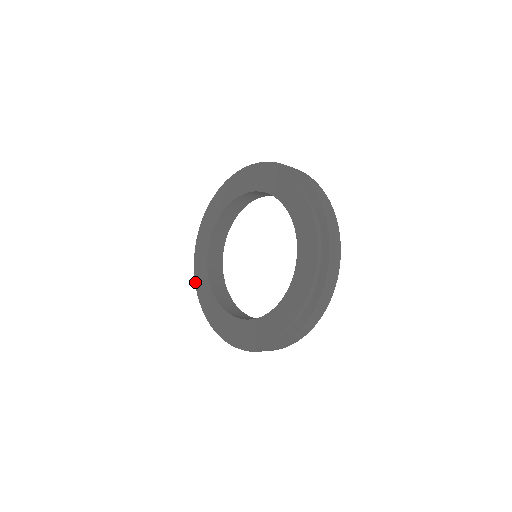
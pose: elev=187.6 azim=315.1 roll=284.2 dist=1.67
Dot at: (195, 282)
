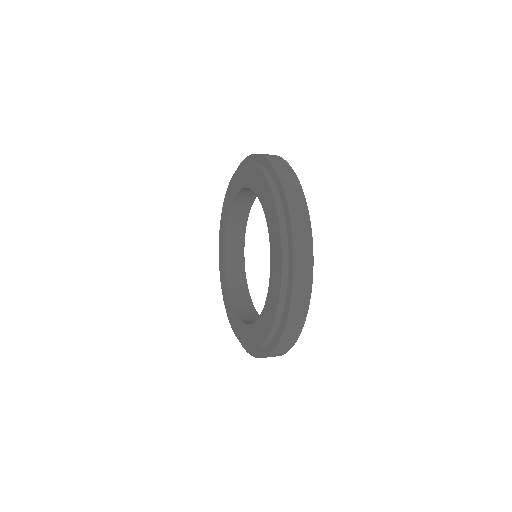
Dot at: occluded
